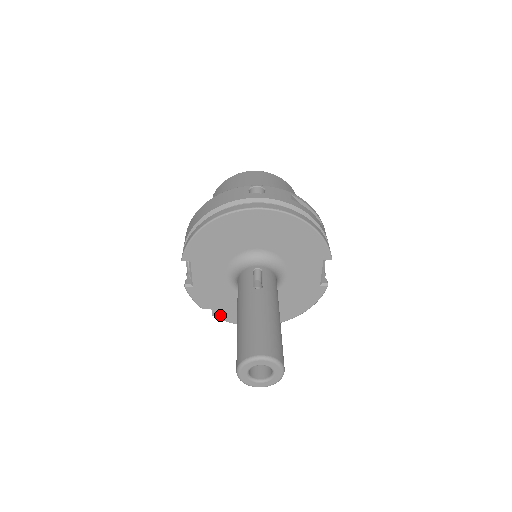
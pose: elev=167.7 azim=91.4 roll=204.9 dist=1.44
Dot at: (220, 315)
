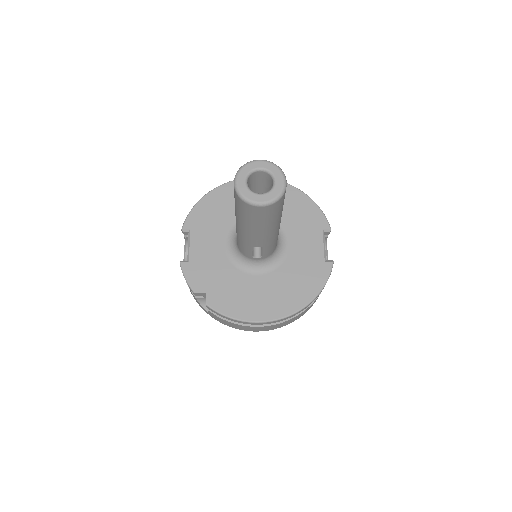
Dot at: (215, 304)
